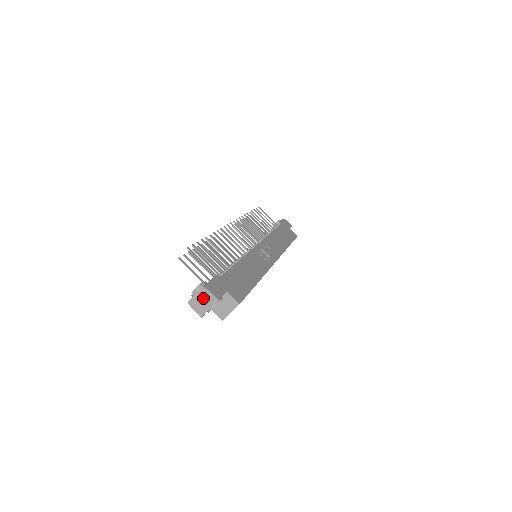
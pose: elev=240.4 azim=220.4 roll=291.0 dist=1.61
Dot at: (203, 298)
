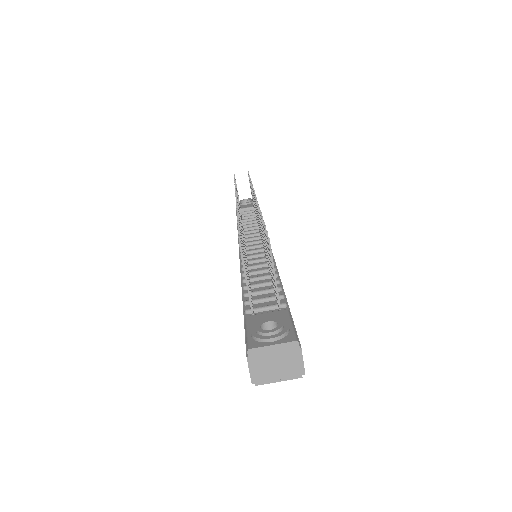
Dot at: (282, 358)
